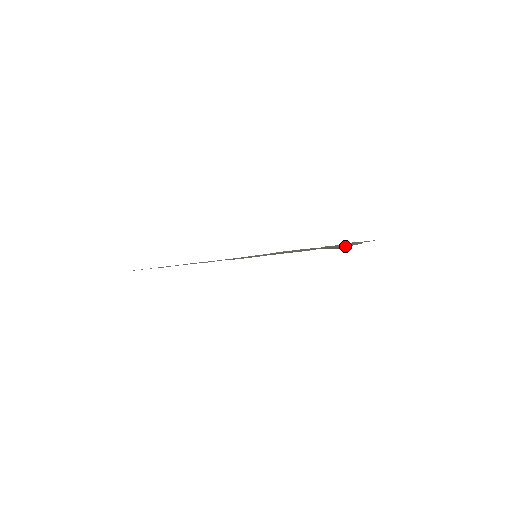
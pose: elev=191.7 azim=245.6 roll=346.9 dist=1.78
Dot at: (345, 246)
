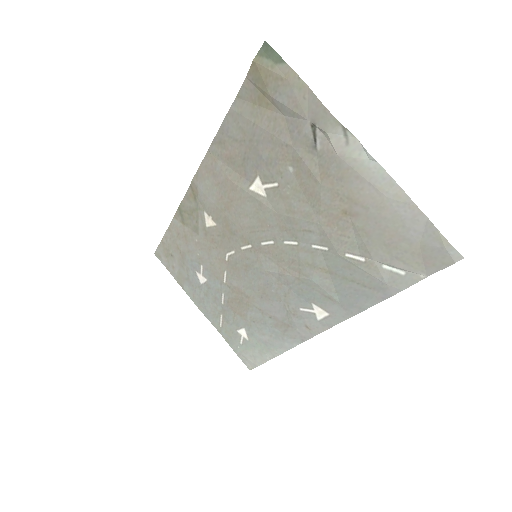
Dot at: (279, 78)
